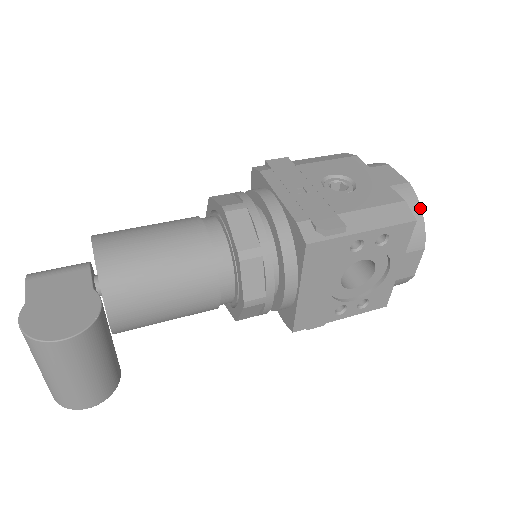
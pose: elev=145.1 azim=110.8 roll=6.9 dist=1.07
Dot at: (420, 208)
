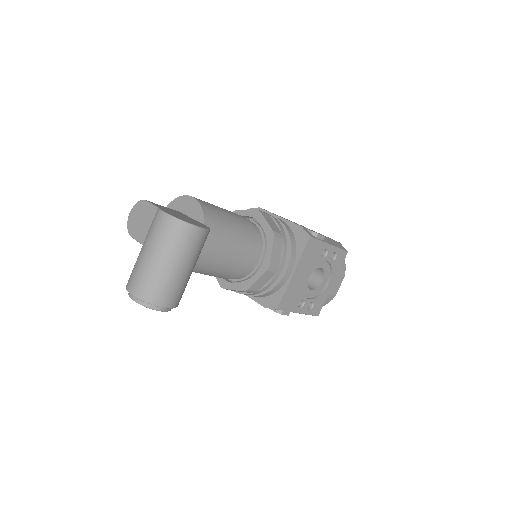
Dot at: occluded
